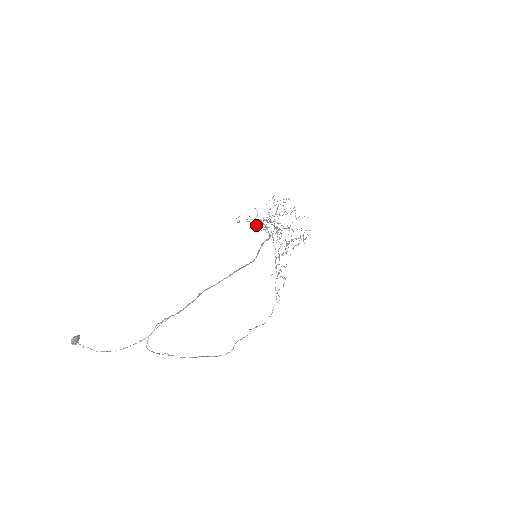
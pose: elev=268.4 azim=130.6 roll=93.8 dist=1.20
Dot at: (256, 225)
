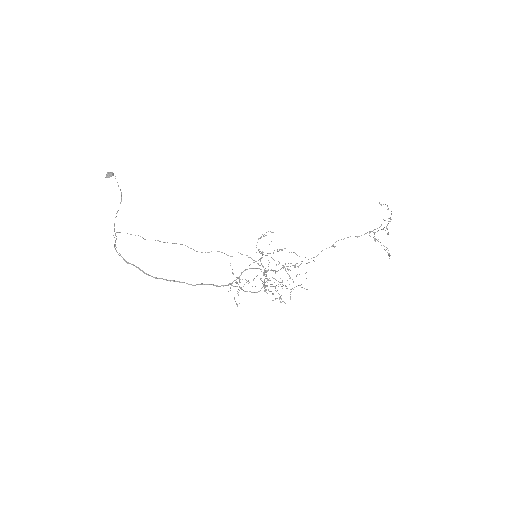
Dot at: (379, 202)
